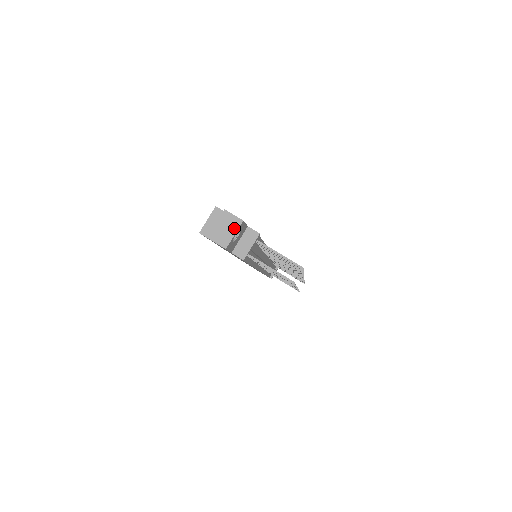
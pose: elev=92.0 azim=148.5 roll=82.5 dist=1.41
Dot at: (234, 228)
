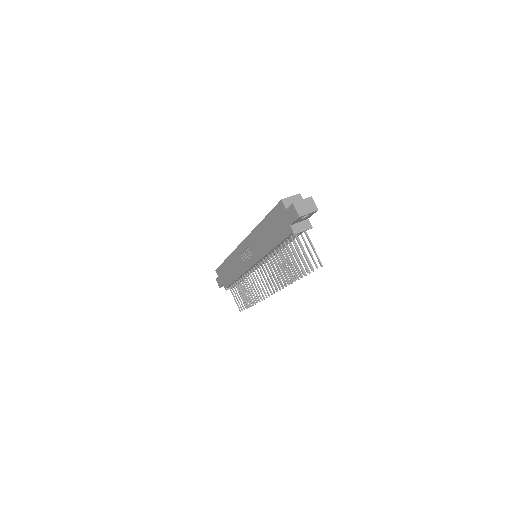
Dot at: (311, 210)
